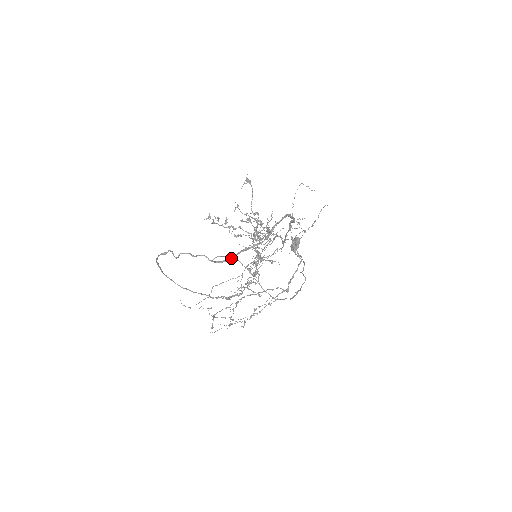
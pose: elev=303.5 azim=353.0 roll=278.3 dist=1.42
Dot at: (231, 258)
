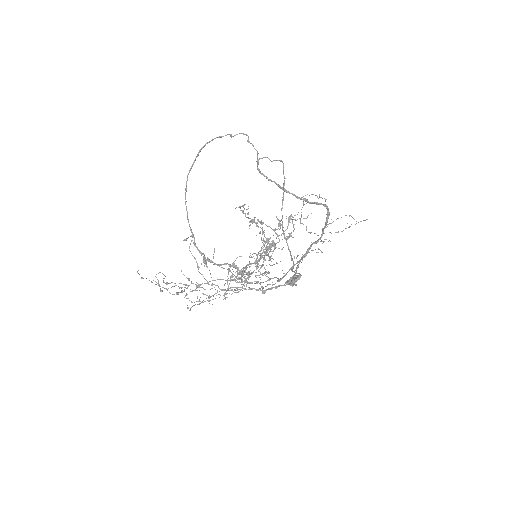
Dot at: (270, 179)
